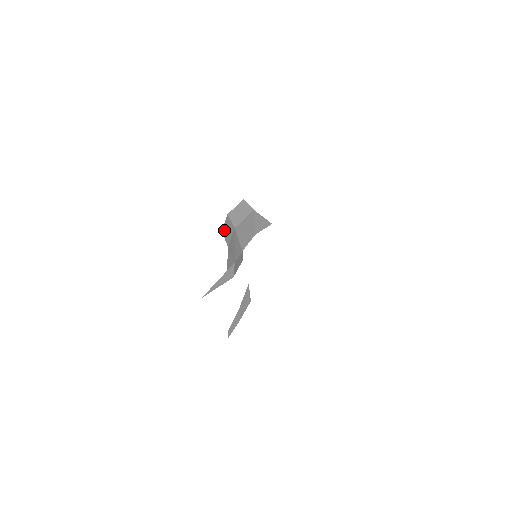
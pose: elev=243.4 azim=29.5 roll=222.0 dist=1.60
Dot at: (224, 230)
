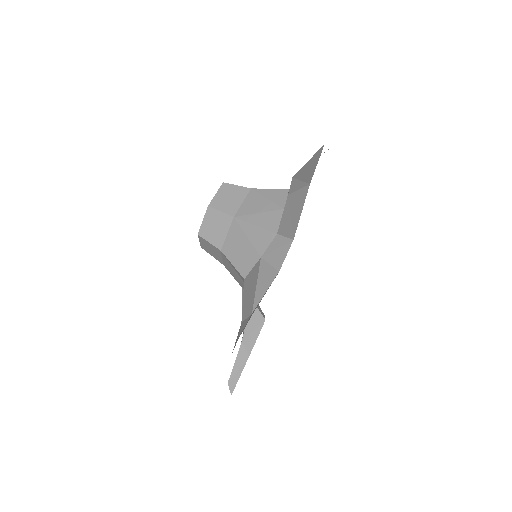
Dot at: (204, 231)
